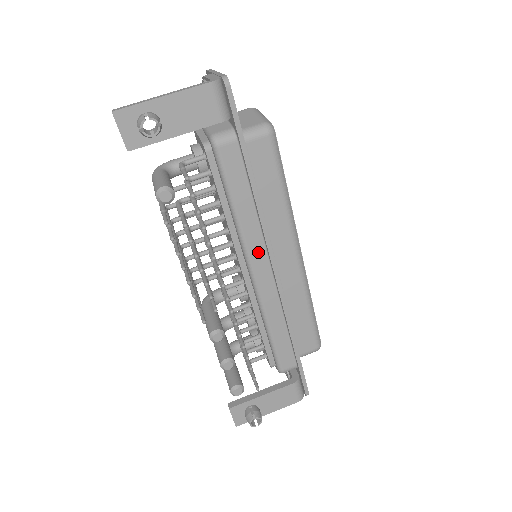
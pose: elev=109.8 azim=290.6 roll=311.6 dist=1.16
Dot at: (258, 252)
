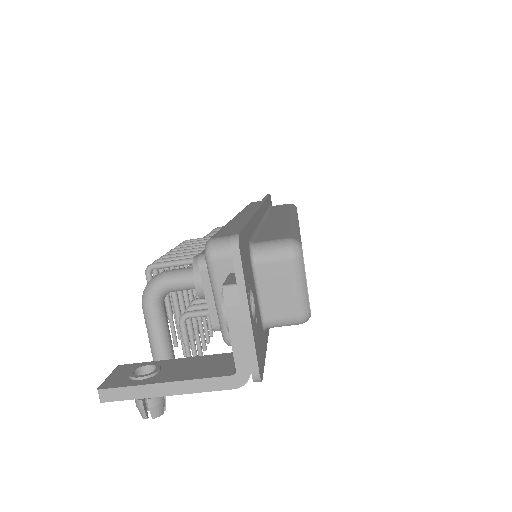
Dot at: occluded
